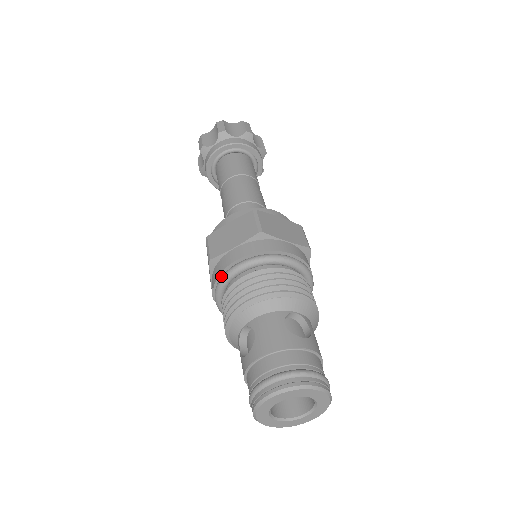
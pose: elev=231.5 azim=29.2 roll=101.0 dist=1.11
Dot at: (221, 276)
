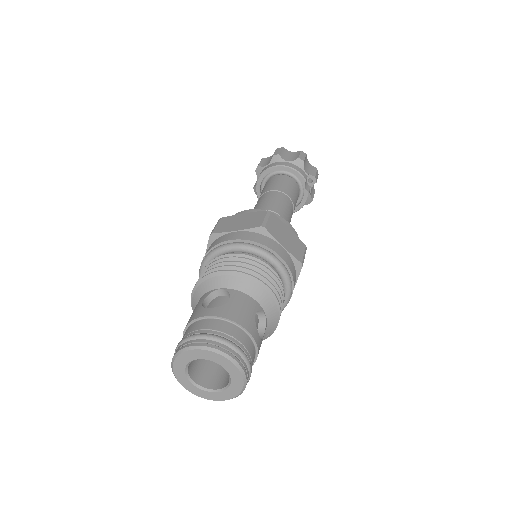
Dot at: occluded
